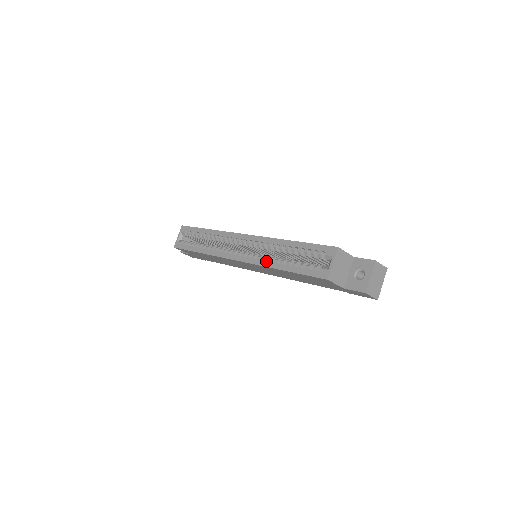
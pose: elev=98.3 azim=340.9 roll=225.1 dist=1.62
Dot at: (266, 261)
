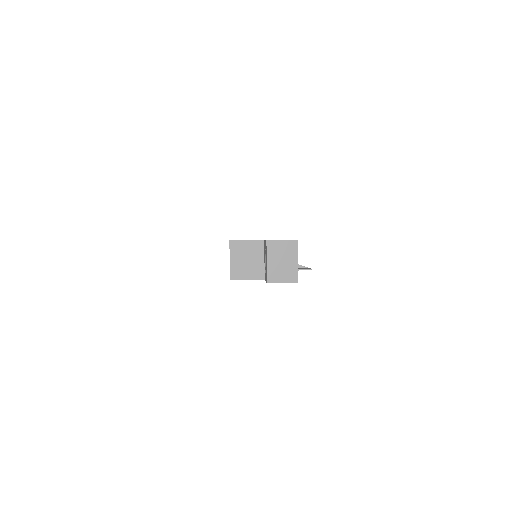
Dot at: occluded
